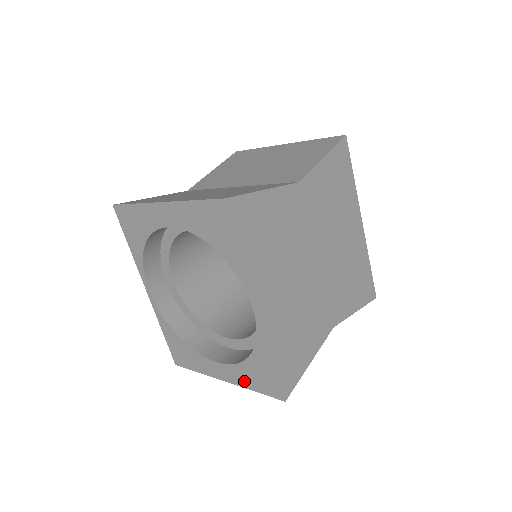
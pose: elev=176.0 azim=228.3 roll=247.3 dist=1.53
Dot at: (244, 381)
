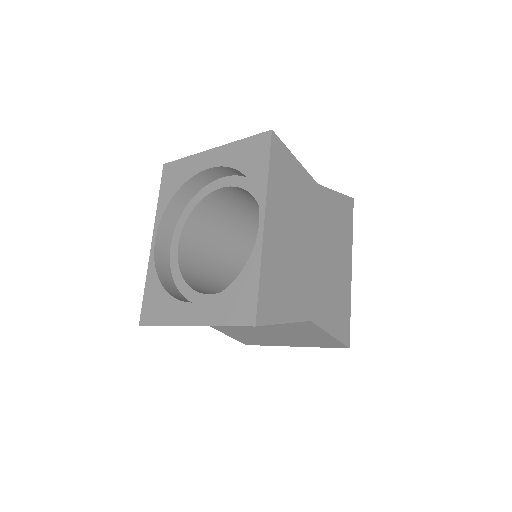
Dot at: (216, 316)
